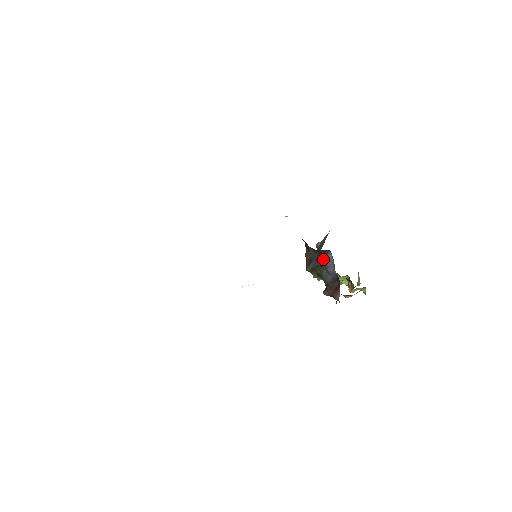
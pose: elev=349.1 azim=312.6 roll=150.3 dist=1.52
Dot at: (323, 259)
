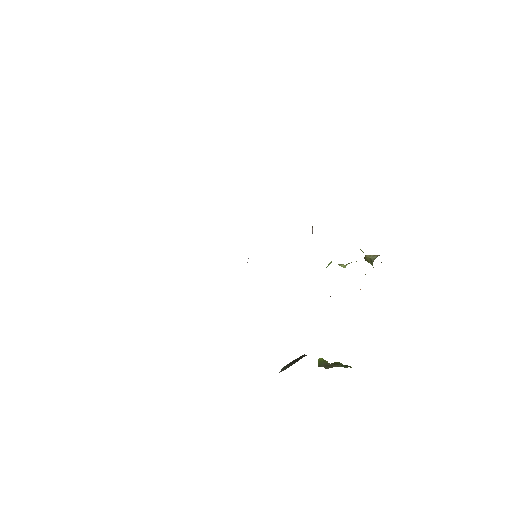
Dot at: occluded
